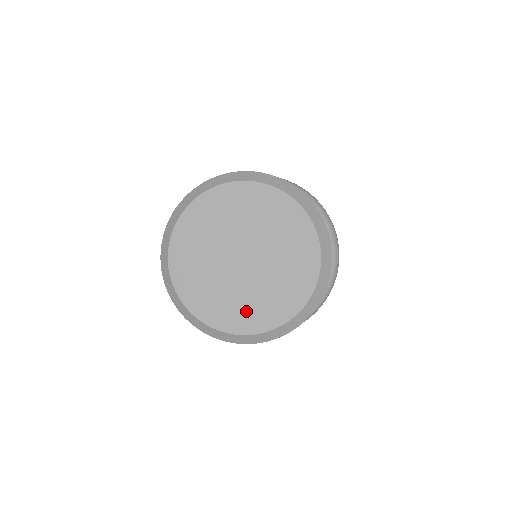
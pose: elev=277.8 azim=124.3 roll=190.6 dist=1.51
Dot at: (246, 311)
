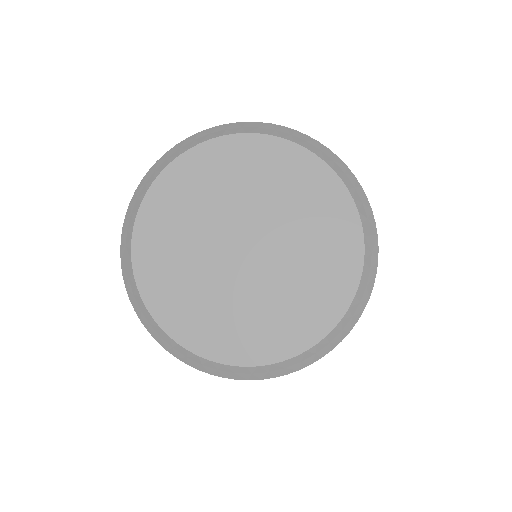
Dot at: (302, 308)
